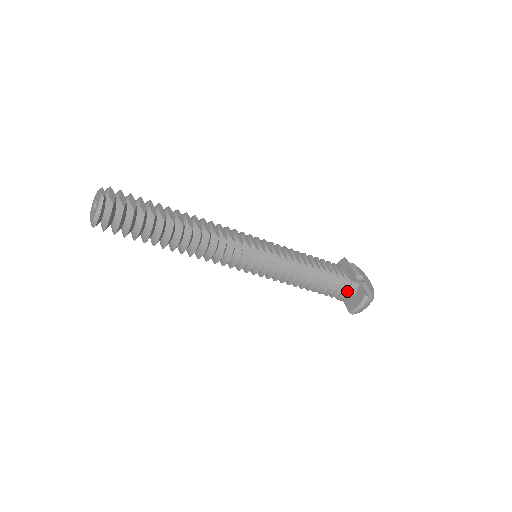
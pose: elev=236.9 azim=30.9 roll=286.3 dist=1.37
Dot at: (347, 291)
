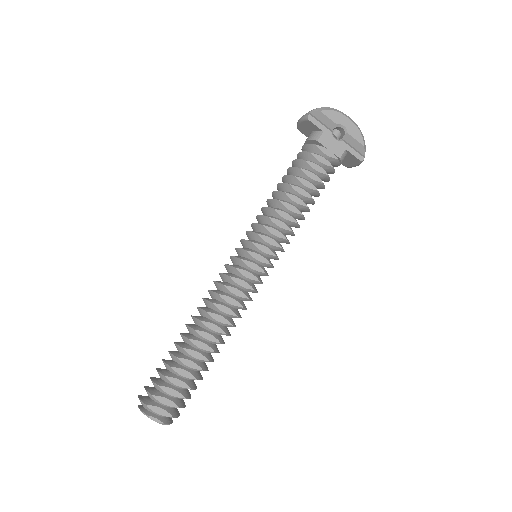
Dot at: occluded
